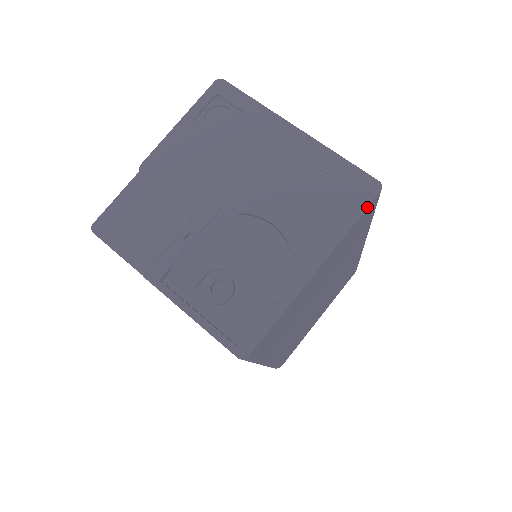
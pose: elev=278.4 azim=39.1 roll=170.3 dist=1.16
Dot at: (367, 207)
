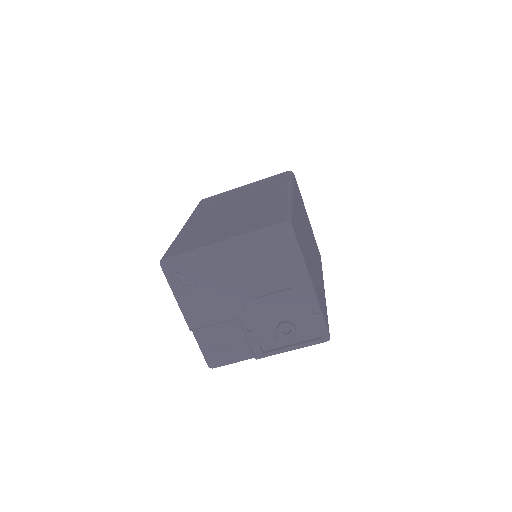
Dot at: (296, 237)
